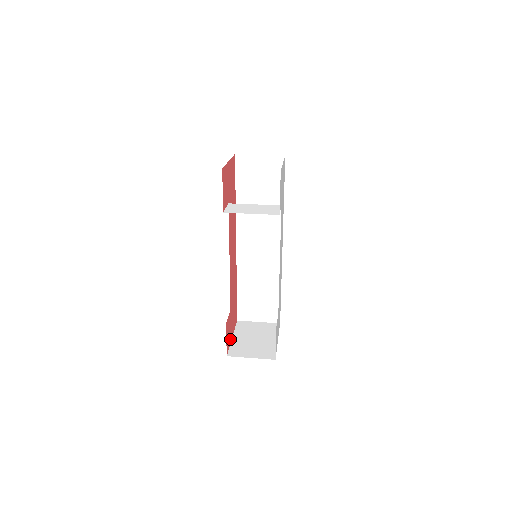
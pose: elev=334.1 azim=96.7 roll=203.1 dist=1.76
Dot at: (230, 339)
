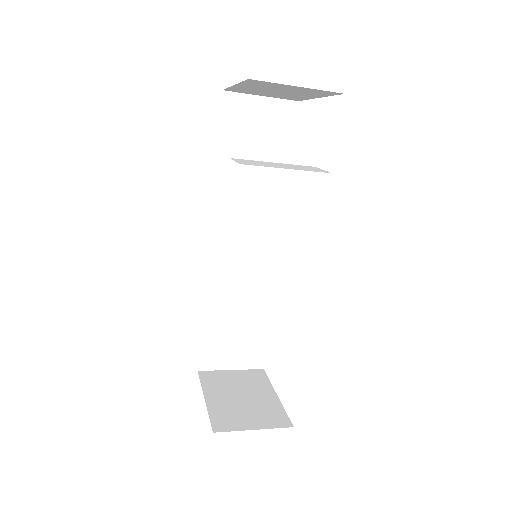
Dot at: occluded
